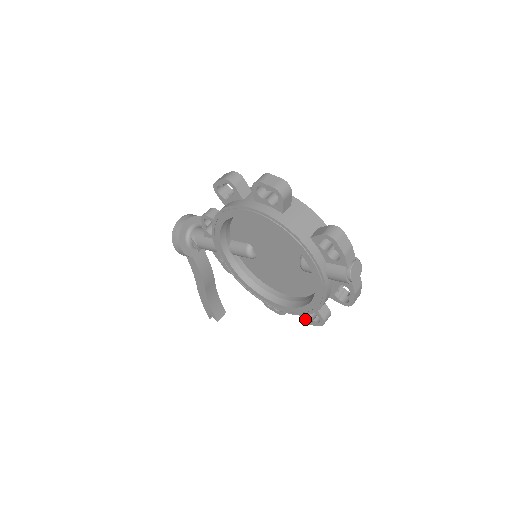
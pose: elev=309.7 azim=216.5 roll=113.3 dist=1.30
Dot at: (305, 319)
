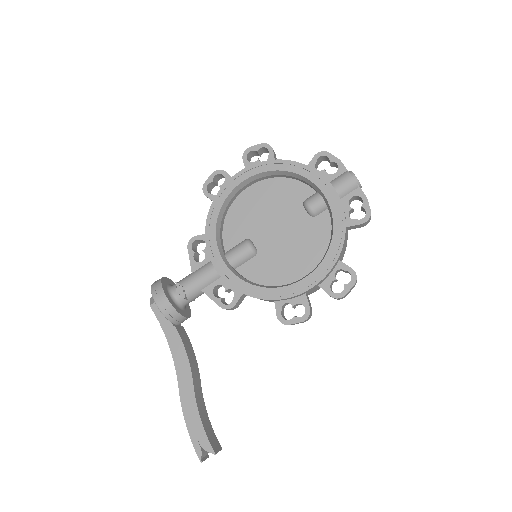
Dot at: (334, 293)
